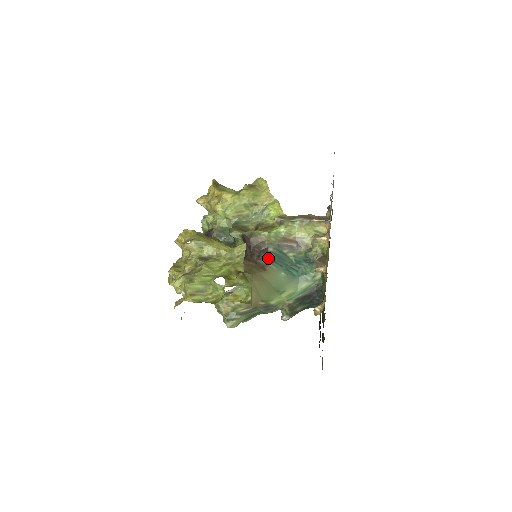
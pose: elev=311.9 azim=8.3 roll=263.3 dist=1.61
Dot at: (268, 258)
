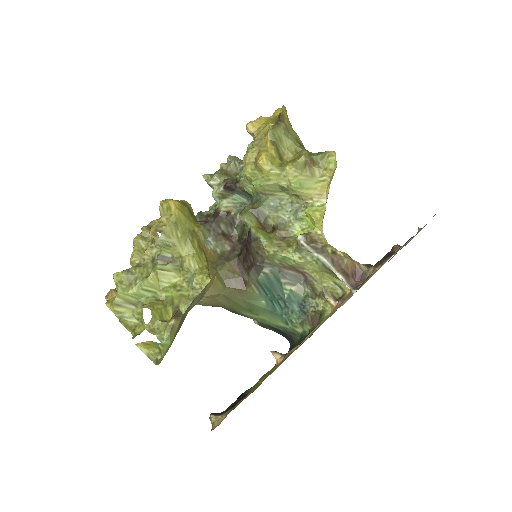
Dot at: (256, 279)
